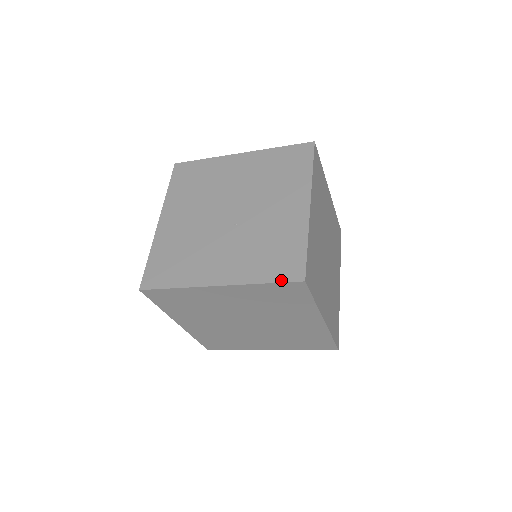
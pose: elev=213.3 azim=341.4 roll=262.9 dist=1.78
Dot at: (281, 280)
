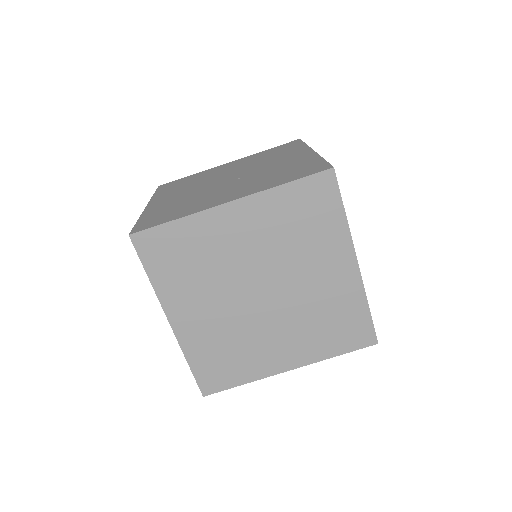
Dot at: (306, 175)
